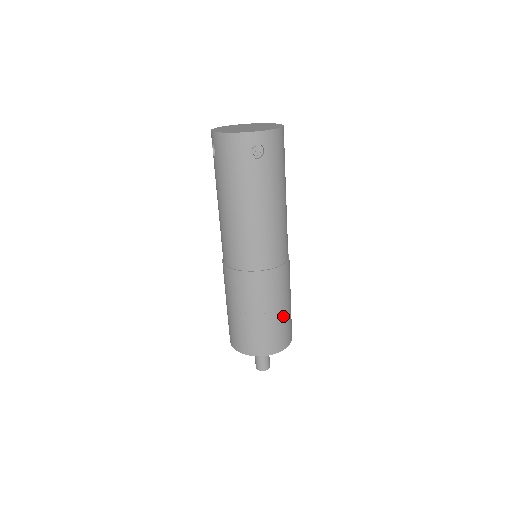
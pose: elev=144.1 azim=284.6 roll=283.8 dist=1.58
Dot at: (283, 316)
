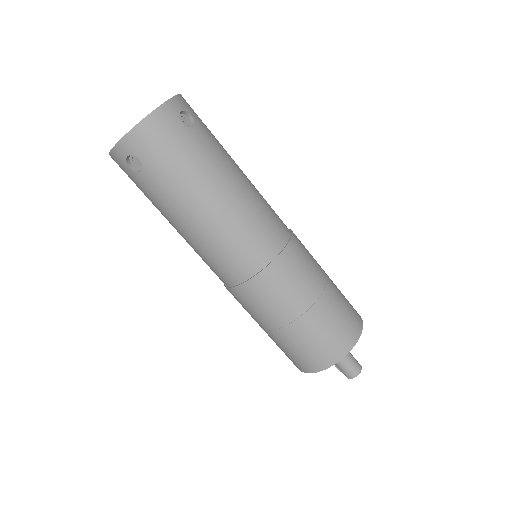
Dot at: (333, 284)
